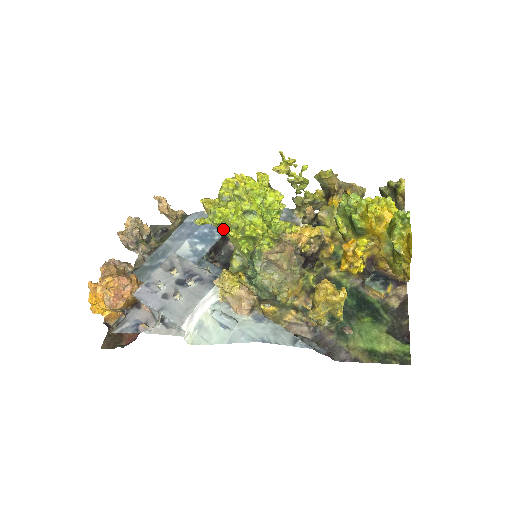
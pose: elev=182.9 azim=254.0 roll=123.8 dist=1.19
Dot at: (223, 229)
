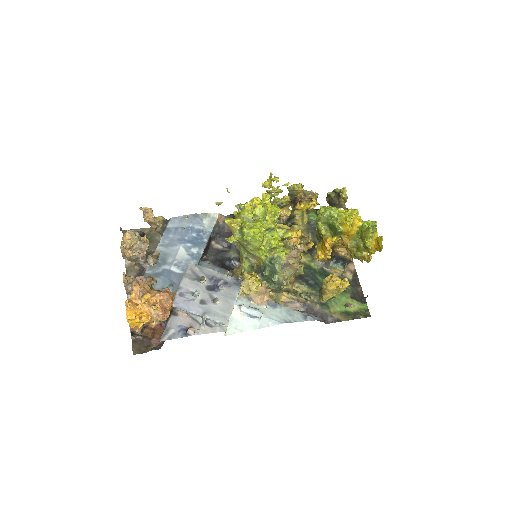
Dot at: (245, 242)
